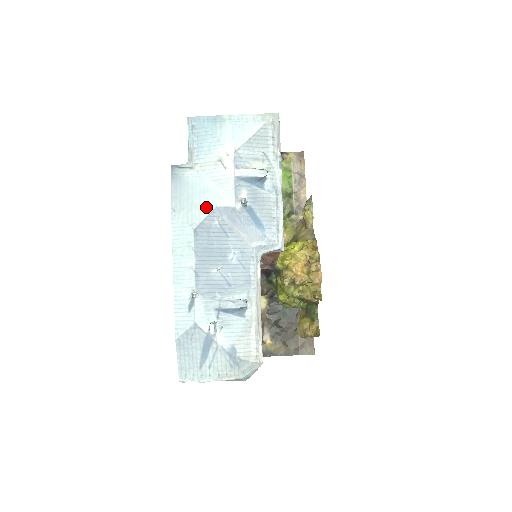
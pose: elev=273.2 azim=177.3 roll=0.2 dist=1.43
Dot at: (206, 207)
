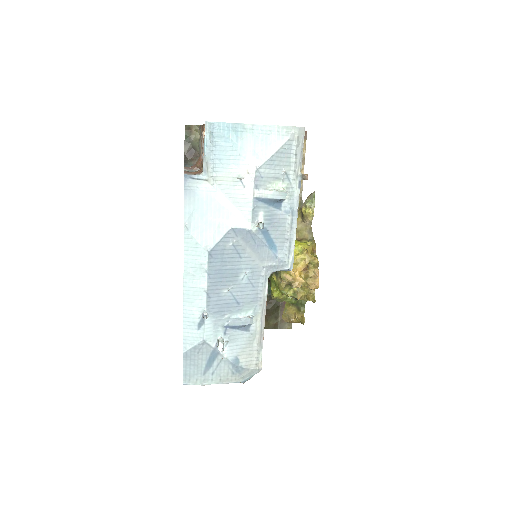
Dot at: (221, 227)
